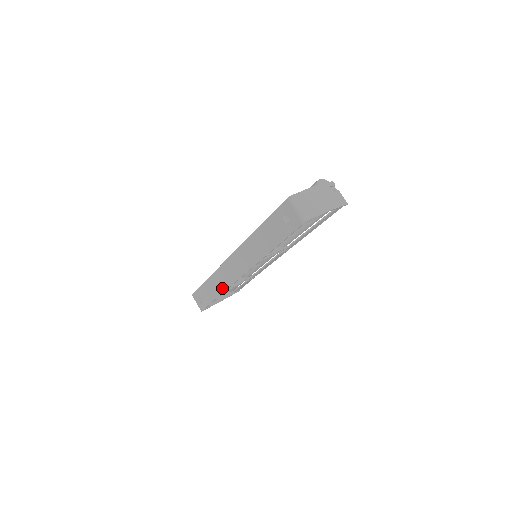
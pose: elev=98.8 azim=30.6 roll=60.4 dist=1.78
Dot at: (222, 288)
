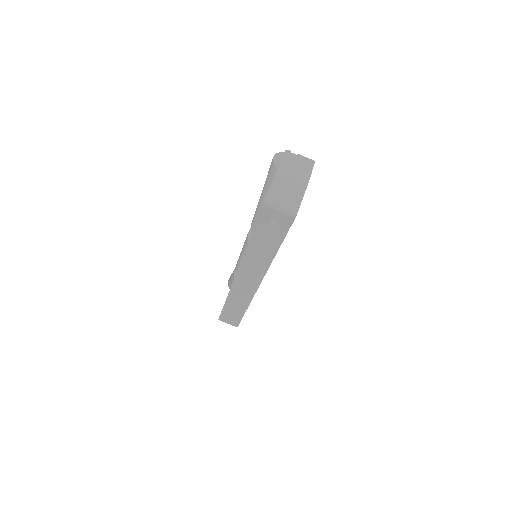
Dot at: (245, 303)
